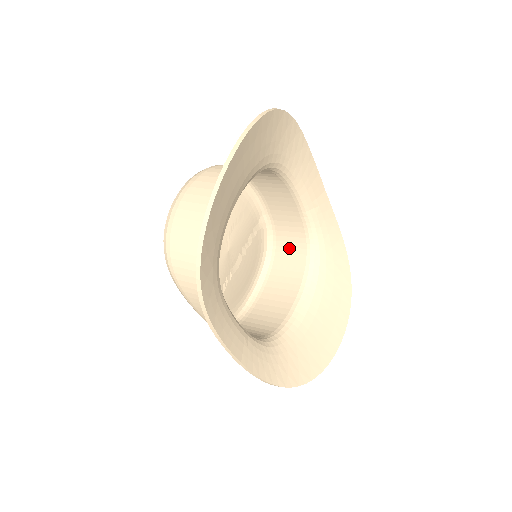
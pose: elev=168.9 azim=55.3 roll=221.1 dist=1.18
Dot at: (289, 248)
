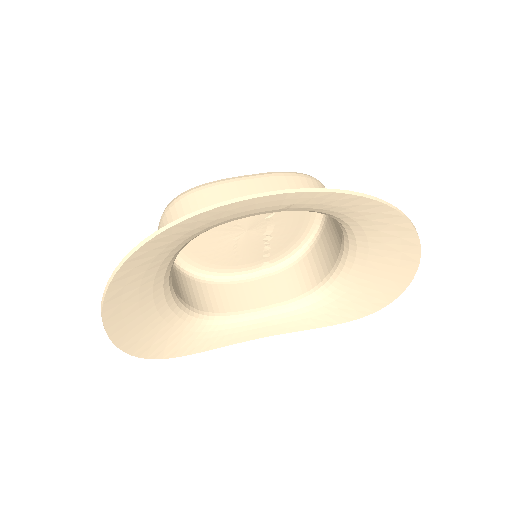
Dot at: occluded
